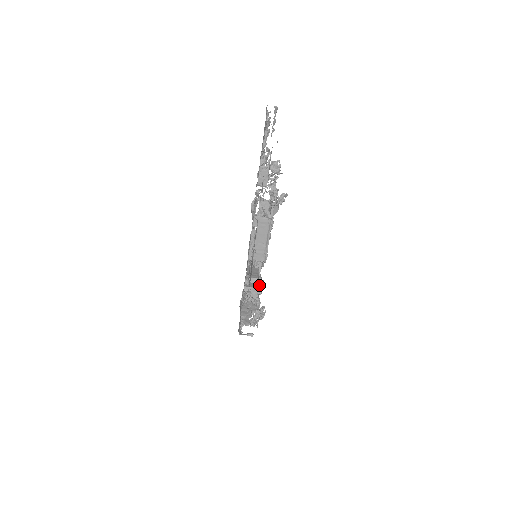
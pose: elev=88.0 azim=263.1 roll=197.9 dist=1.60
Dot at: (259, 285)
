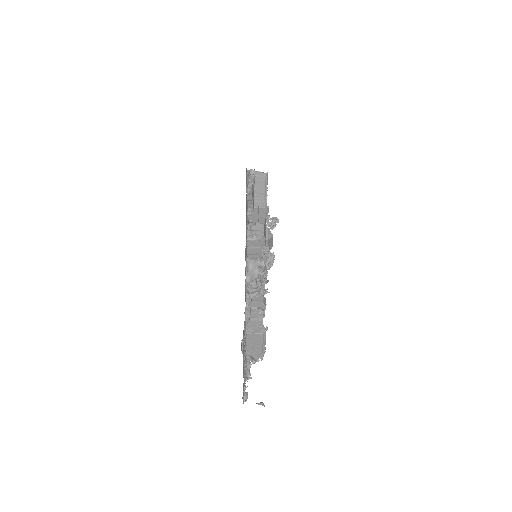
Dot at: (263, 288)
